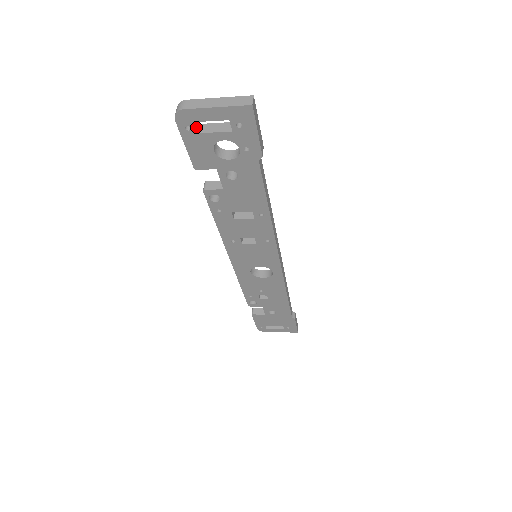
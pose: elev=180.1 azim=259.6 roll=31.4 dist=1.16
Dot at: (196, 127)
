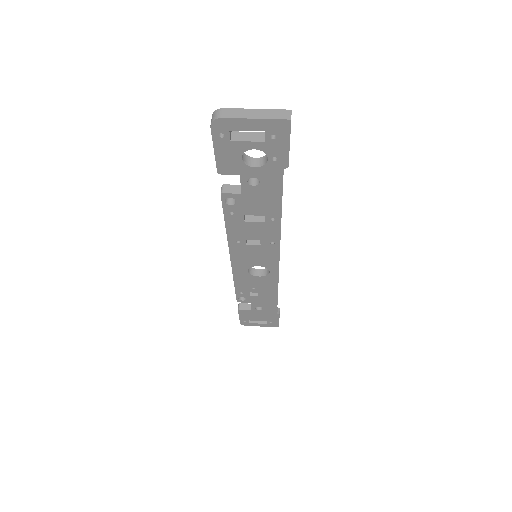
Dot at: (230, 135)
